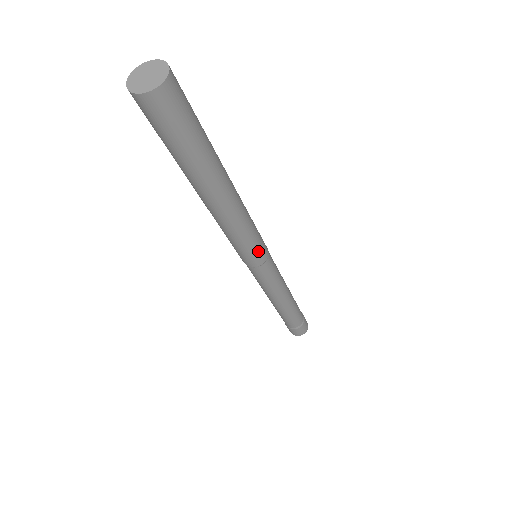
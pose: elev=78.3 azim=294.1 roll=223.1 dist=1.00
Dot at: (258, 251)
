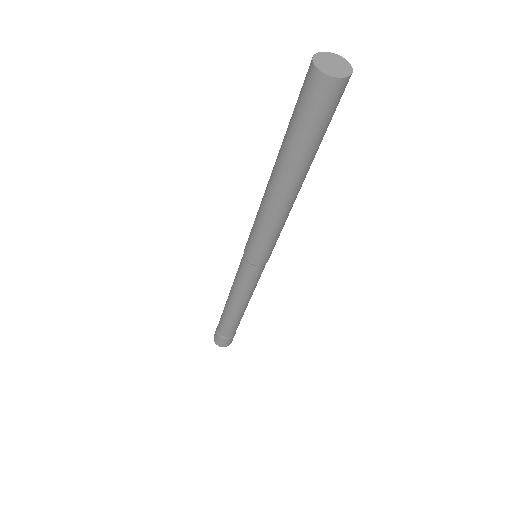
Dot at: occluded
